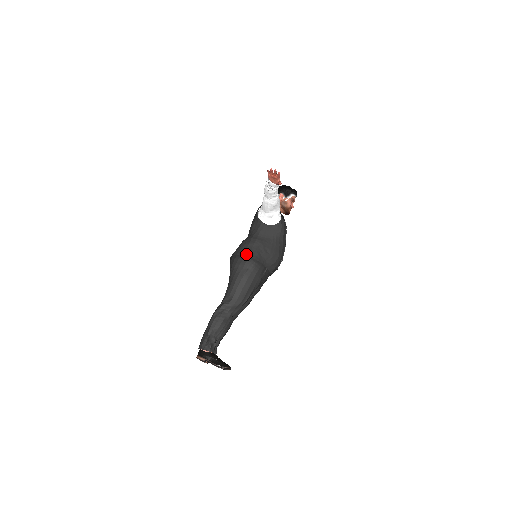
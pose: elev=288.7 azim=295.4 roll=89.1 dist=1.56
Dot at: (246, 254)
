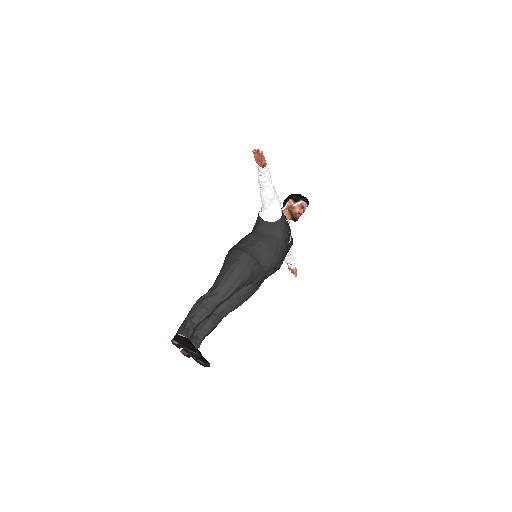
Dot at: (239, 246)
